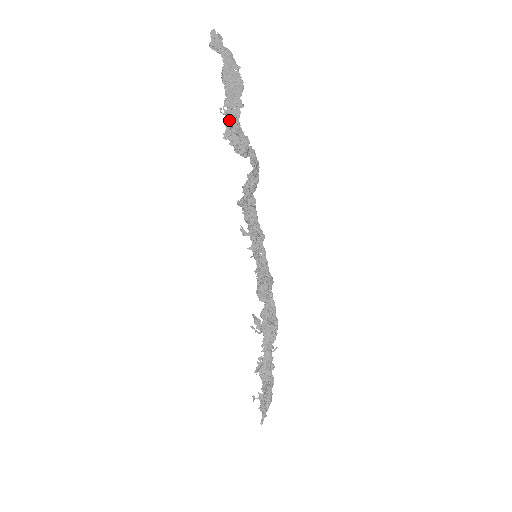
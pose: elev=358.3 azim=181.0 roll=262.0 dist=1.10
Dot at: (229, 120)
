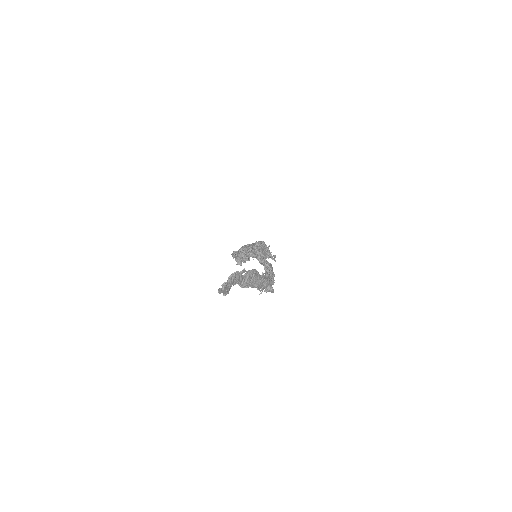
Dot at: (266, 288)
